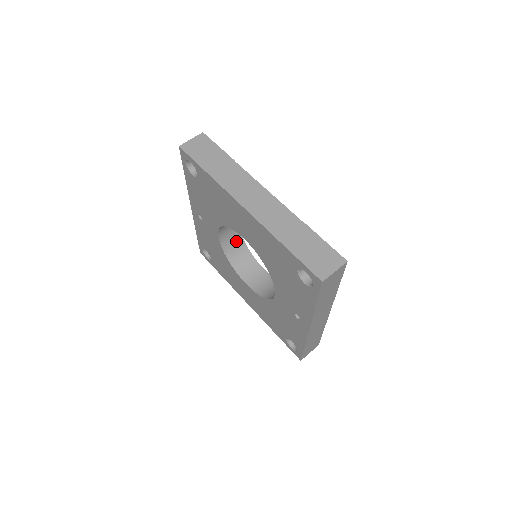
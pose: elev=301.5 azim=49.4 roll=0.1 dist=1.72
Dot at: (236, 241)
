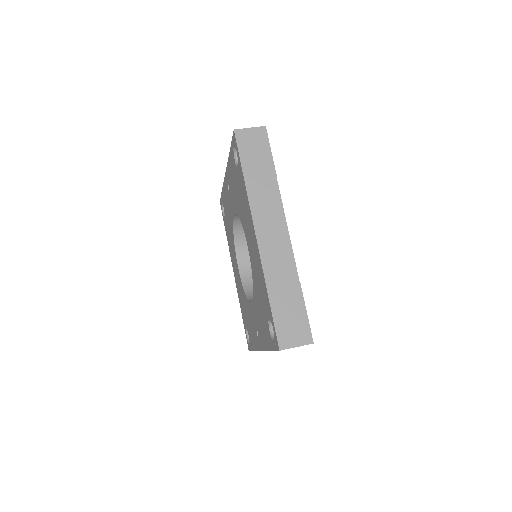
Dot at: occluded
